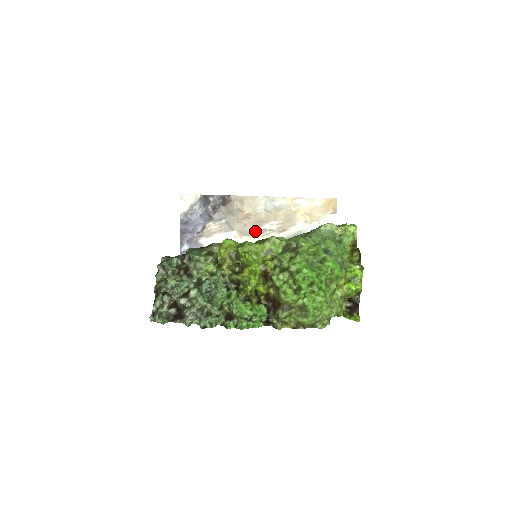
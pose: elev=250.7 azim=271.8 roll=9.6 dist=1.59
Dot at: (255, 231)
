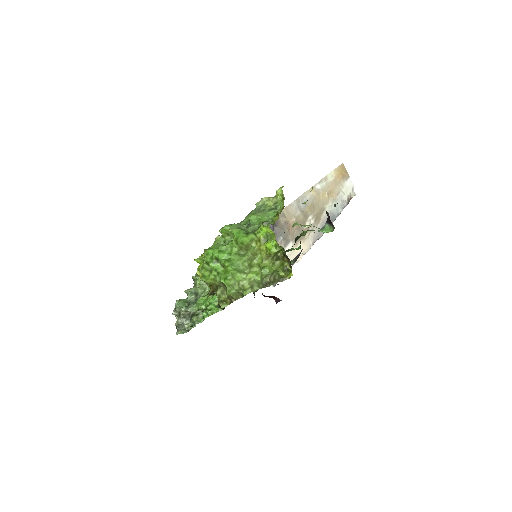
Dot at: occluded
